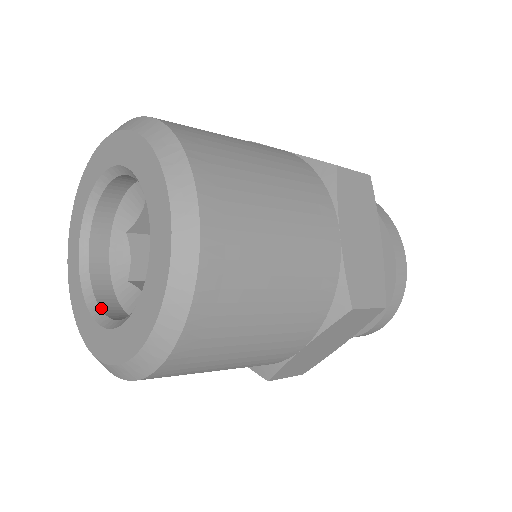
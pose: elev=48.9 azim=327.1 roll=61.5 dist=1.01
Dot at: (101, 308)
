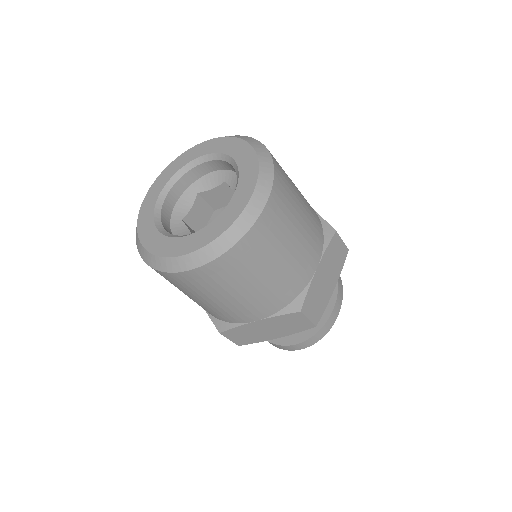
Dot at: (162, 224)
